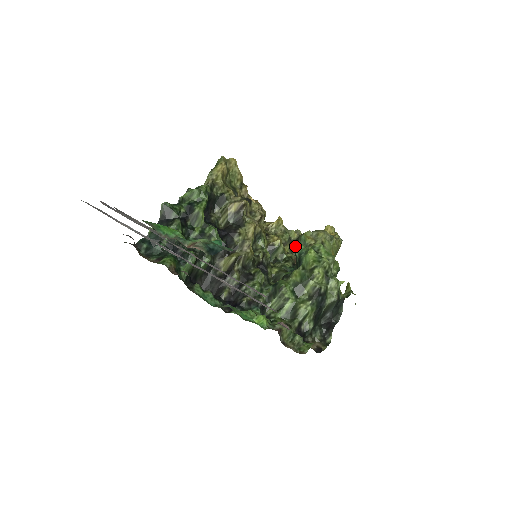
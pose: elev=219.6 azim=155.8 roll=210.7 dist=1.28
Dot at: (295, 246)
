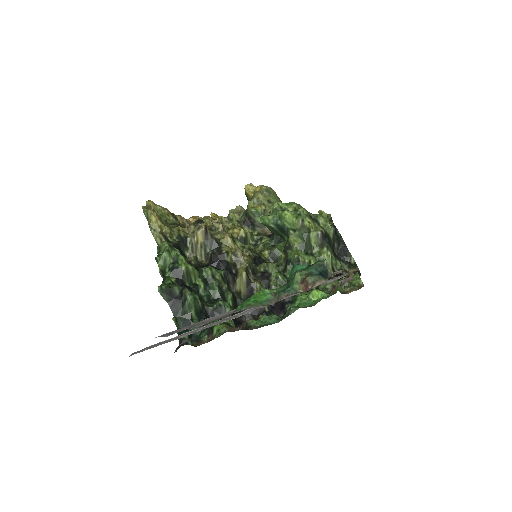
Dot at: (261, 222)
